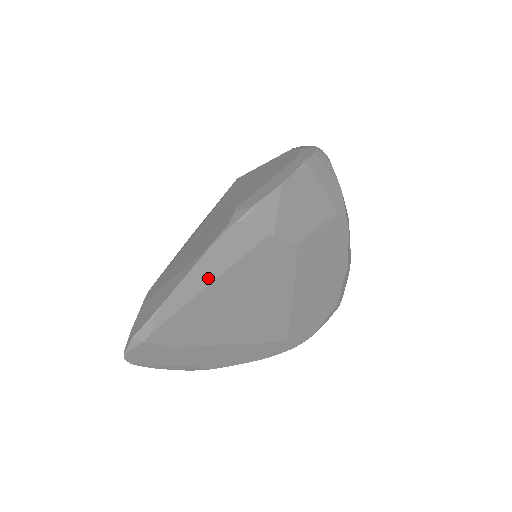
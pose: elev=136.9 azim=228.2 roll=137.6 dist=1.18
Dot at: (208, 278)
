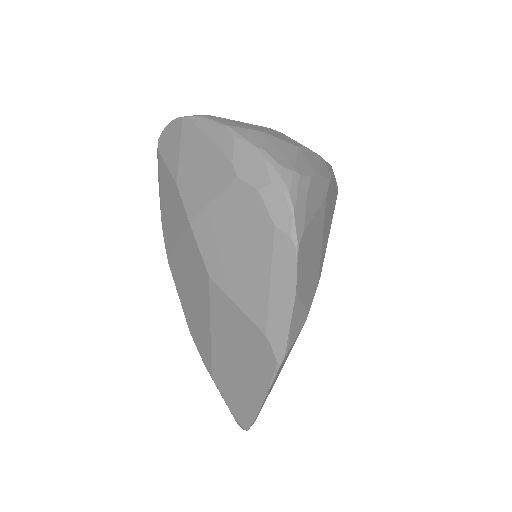
Dot at: (277, 377)
